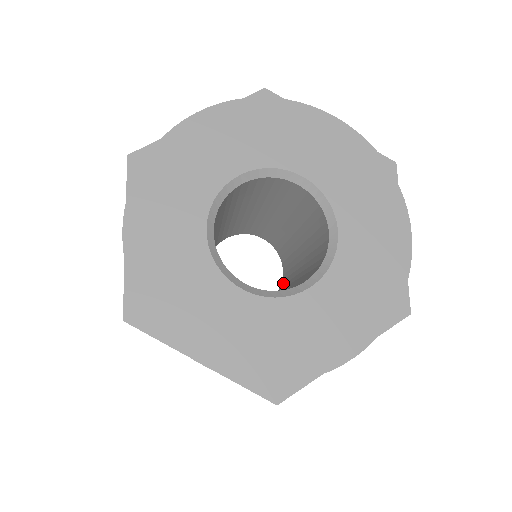
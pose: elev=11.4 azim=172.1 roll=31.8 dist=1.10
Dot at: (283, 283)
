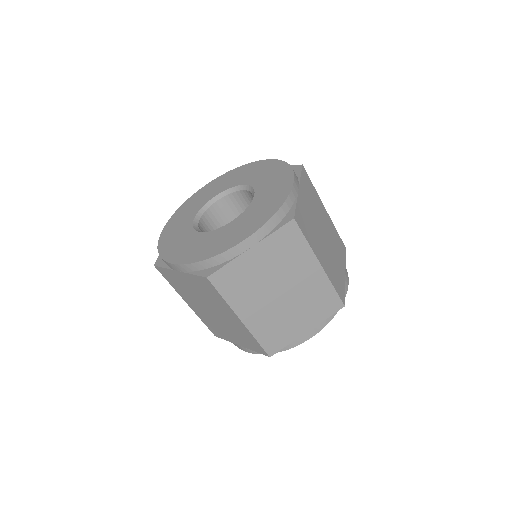
Dot at: occluded
